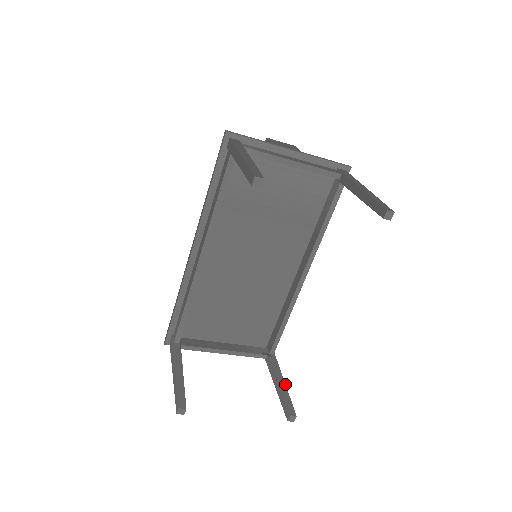
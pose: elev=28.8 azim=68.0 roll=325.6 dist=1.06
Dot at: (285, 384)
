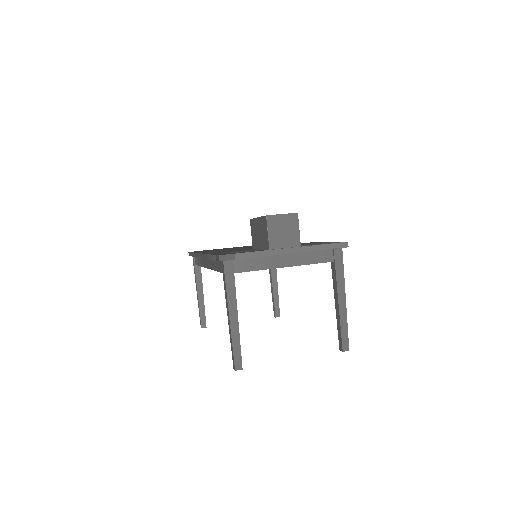
Dot at: occluded
